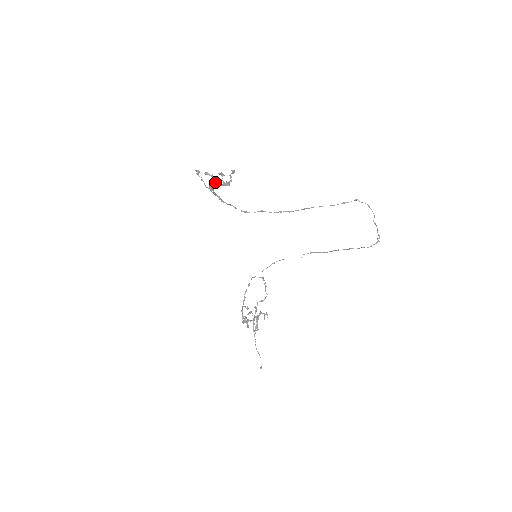
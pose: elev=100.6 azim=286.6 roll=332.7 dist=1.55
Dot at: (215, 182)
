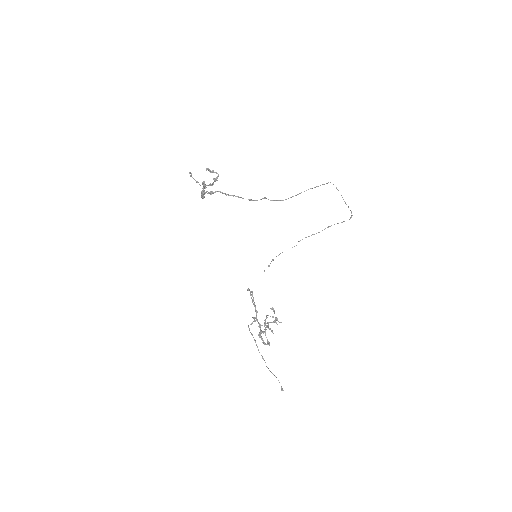
Dot at: (217, 177)
